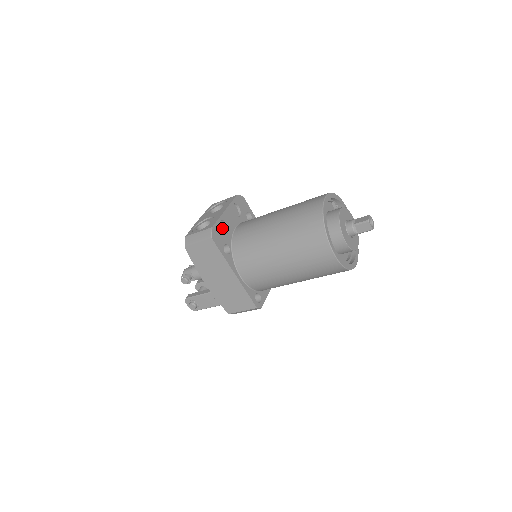
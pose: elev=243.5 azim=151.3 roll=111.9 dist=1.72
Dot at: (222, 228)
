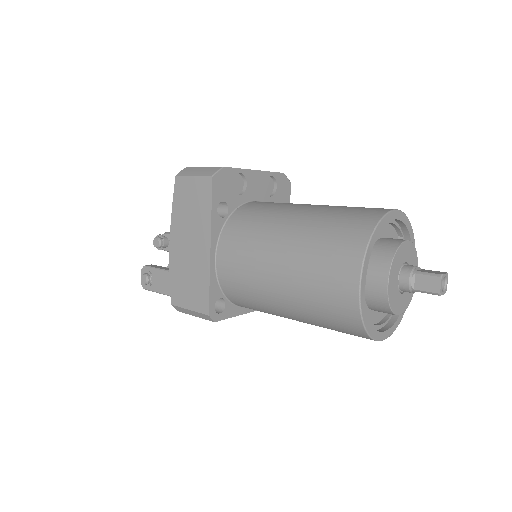
Dot at: (237, 185)
